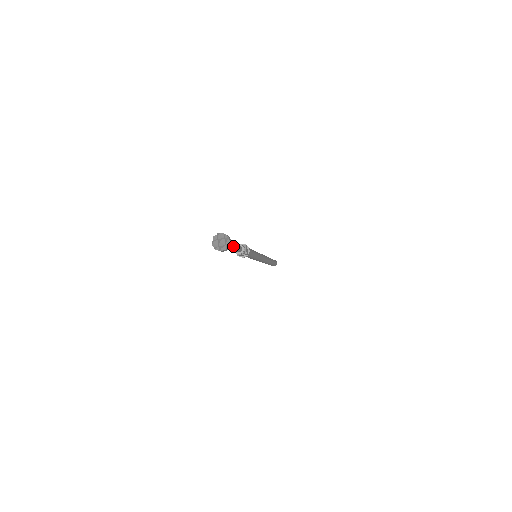
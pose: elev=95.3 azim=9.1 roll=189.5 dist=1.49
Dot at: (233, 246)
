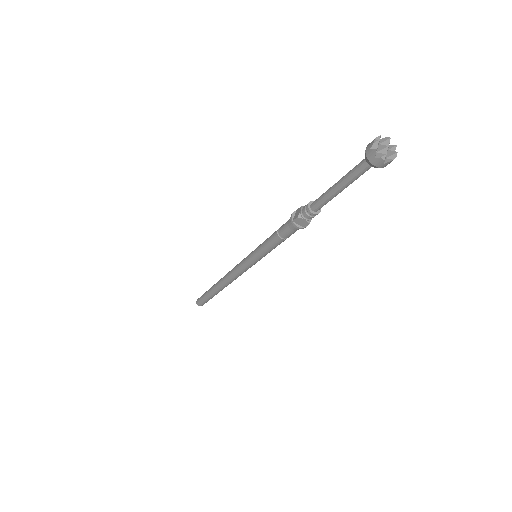
Dot at: (351, 183)
